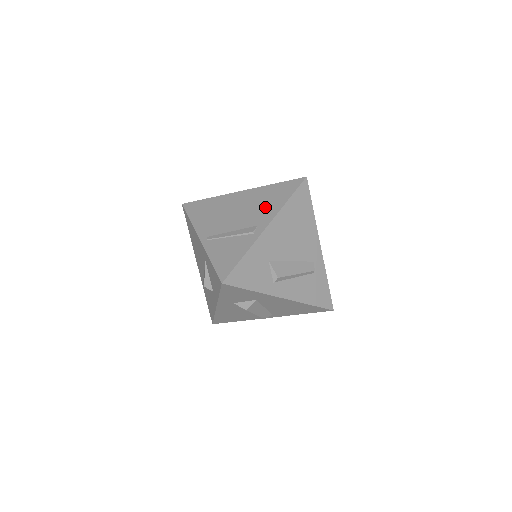
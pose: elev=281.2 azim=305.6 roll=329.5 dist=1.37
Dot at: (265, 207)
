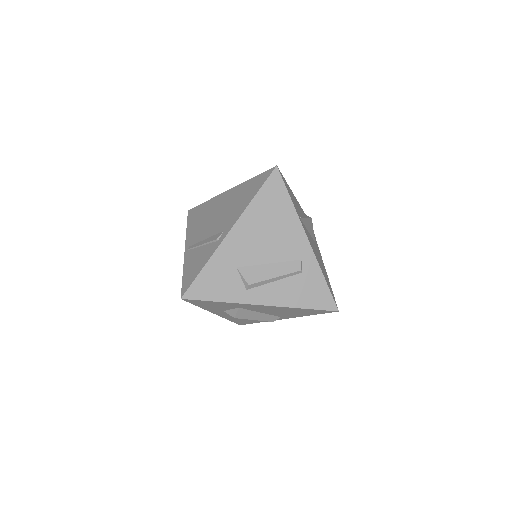
Dot at: (235, 208)
